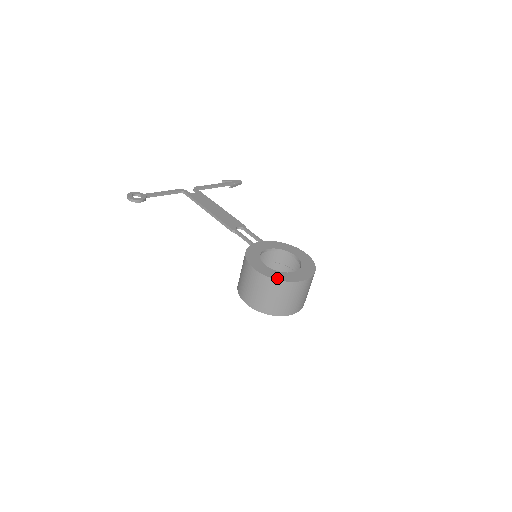
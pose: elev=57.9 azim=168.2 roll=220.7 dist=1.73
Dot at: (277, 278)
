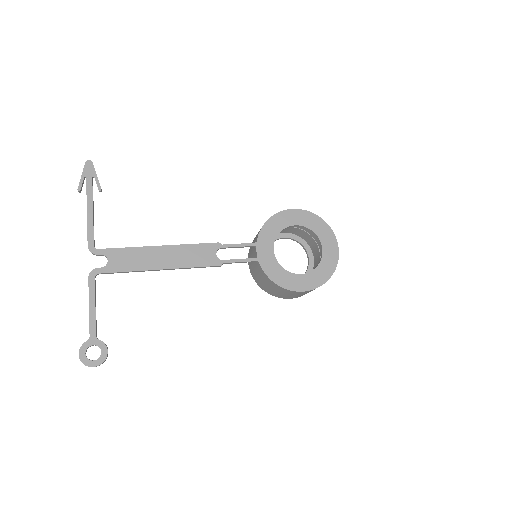
Dot at: (327, 277)
